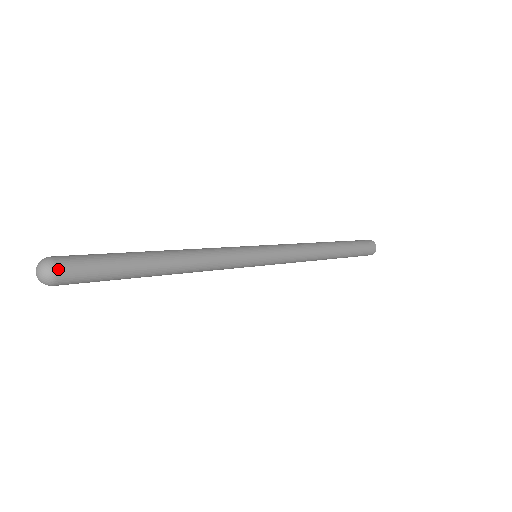
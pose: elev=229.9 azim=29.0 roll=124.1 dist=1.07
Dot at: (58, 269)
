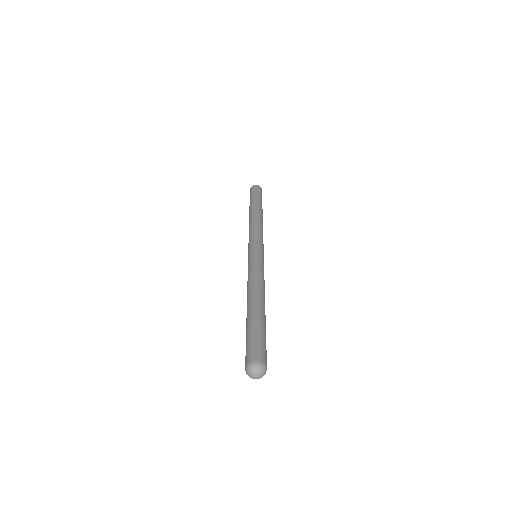
Dot at: occluded
